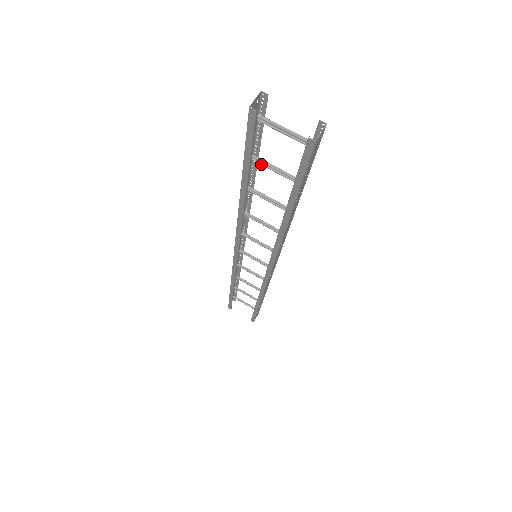
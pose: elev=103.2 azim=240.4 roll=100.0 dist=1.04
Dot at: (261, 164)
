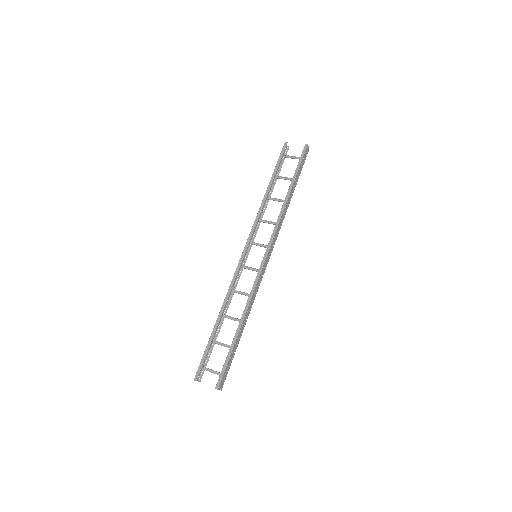
Dot at: (279, 178)
